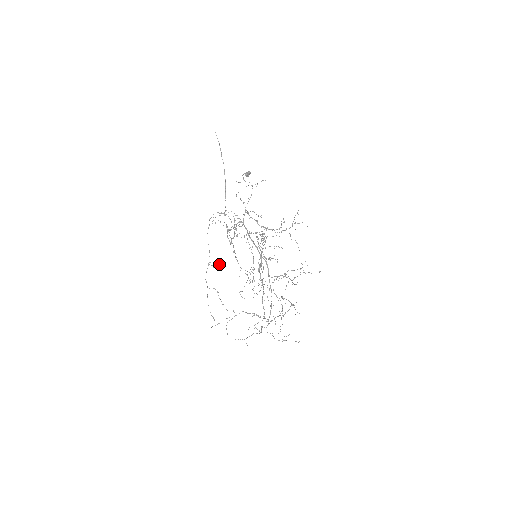
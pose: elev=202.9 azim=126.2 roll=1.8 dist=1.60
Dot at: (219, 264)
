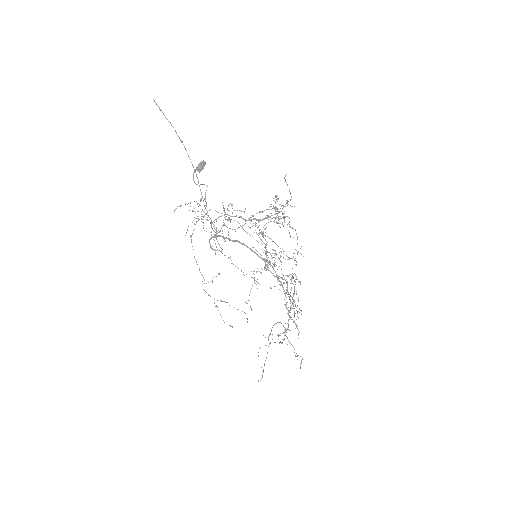
Dot at: occluded
